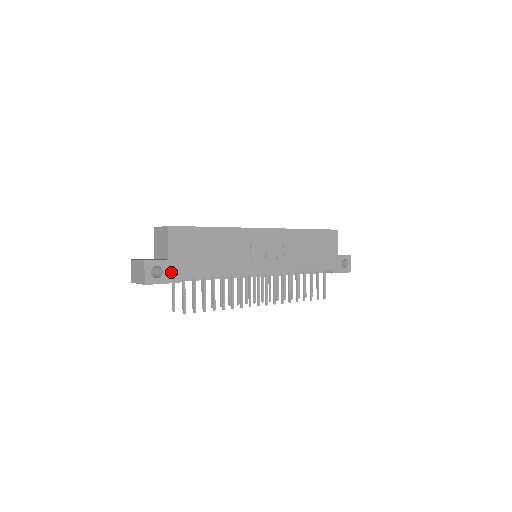
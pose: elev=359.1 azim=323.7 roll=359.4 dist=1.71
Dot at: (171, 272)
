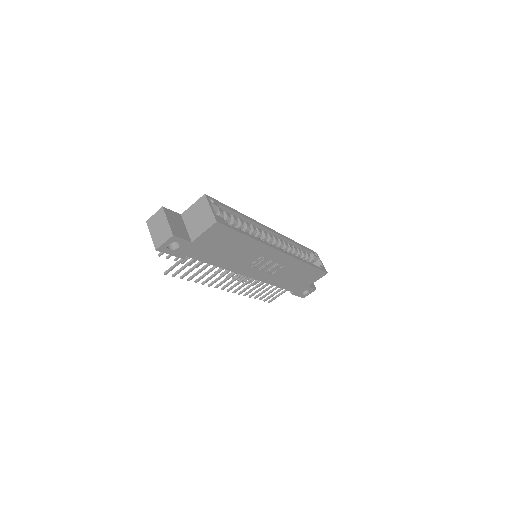
Dot at: (184, 250)
